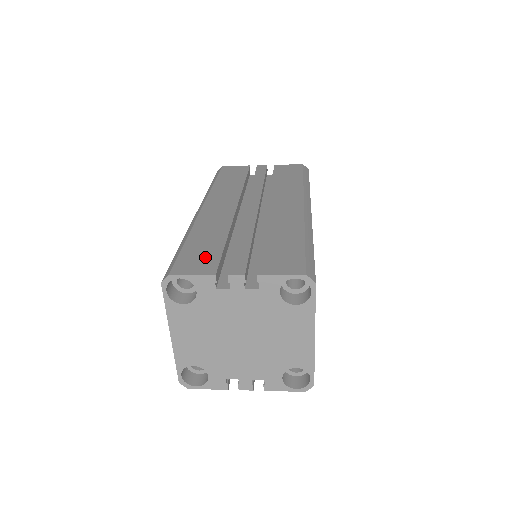
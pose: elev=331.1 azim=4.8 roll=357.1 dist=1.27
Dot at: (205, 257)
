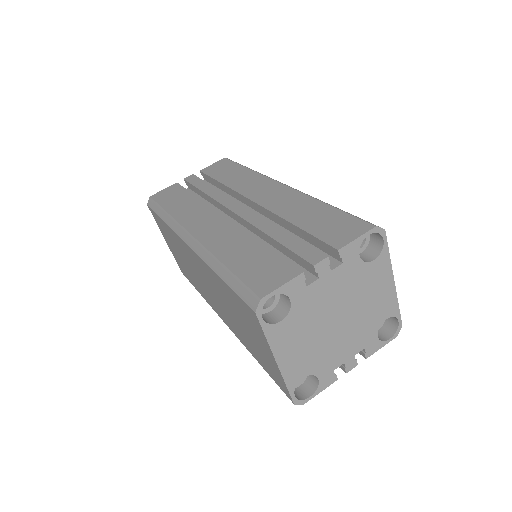
Dot at: (269, 266)
